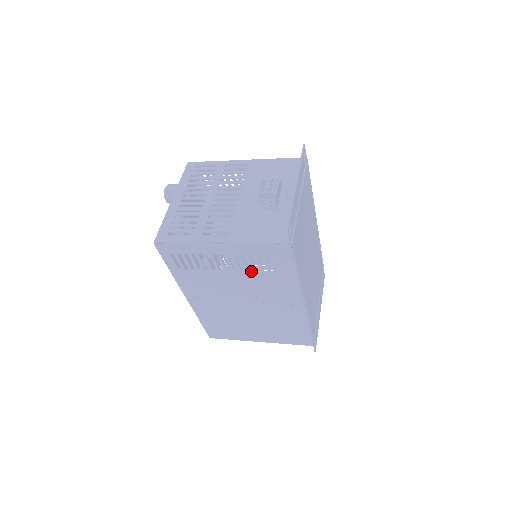
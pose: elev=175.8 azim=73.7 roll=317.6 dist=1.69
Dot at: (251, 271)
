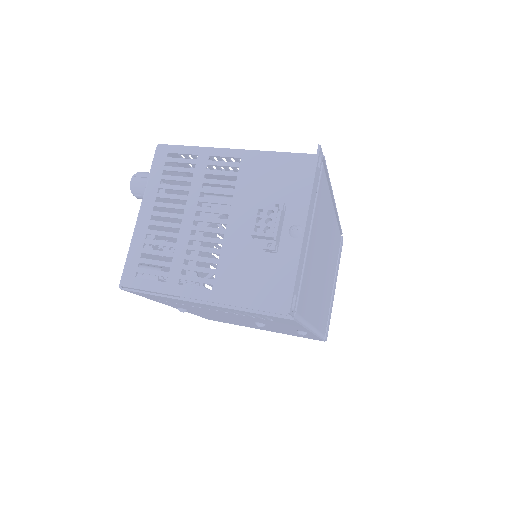
Dot at: occluded
